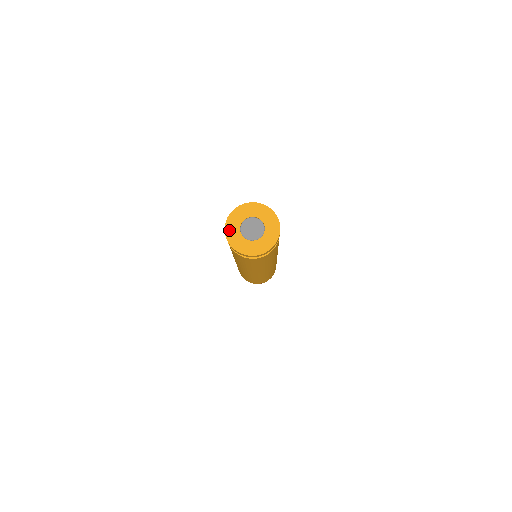
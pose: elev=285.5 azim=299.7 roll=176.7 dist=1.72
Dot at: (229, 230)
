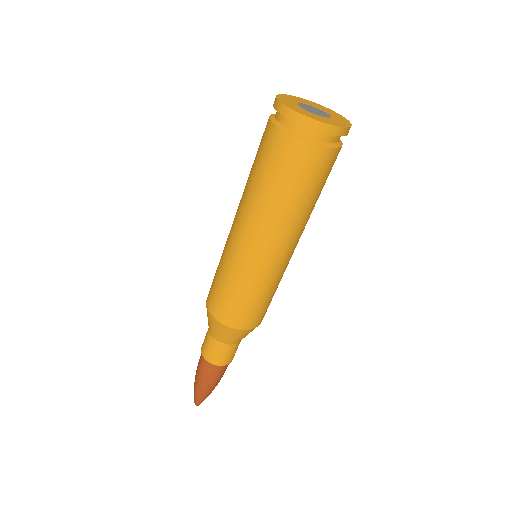
Dot at: (285, 102)
